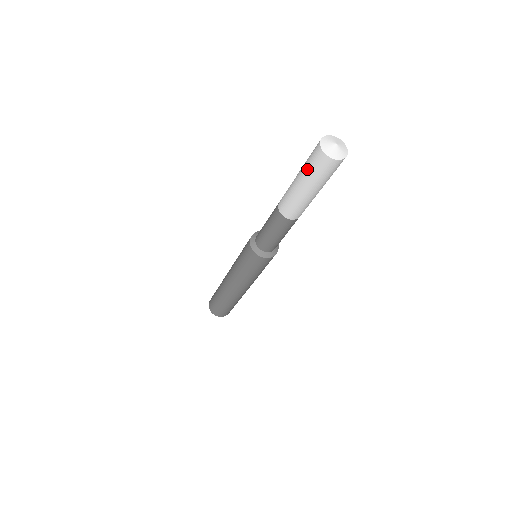
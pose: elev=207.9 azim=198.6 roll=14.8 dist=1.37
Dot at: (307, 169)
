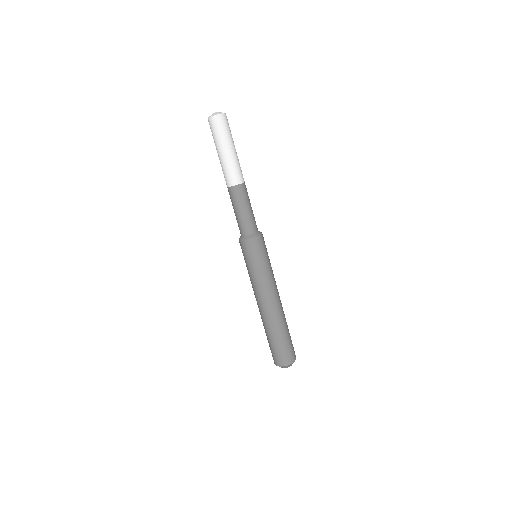
Dot at: occluded
